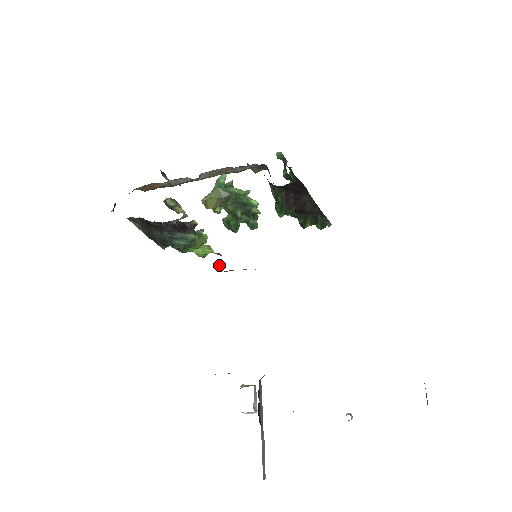
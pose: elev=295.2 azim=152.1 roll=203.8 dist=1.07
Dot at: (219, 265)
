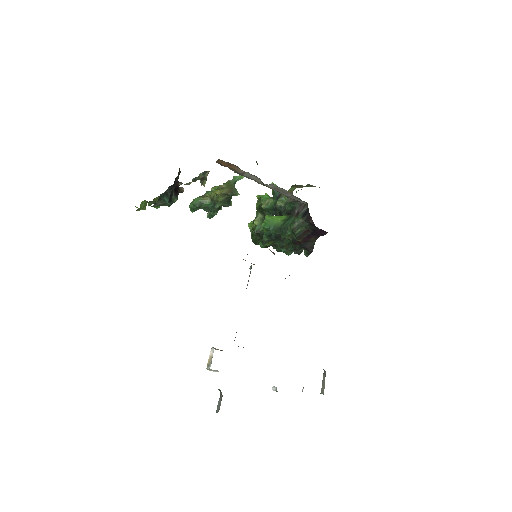
Dot at: occluded
